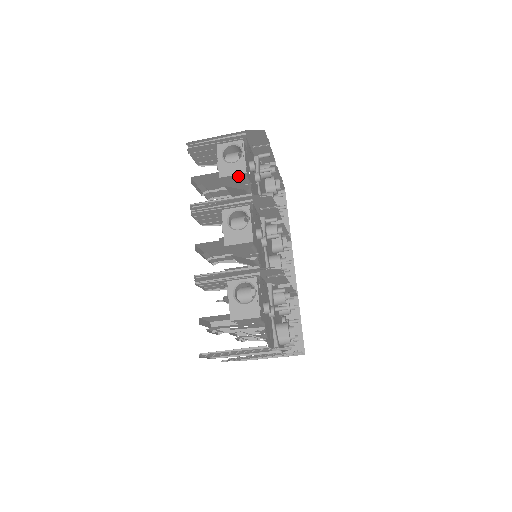
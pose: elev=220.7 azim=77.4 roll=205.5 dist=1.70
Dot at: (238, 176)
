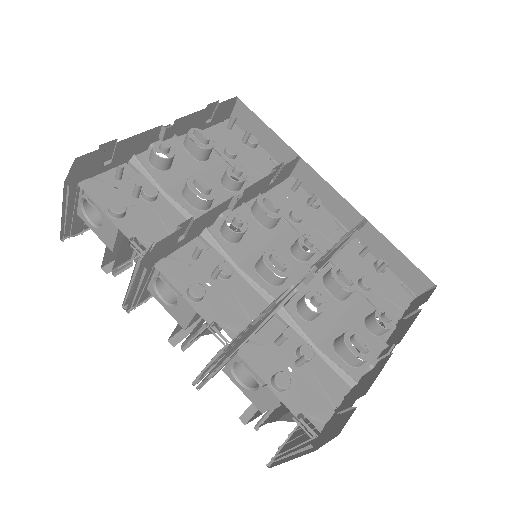
Dot at: (121, 233)
